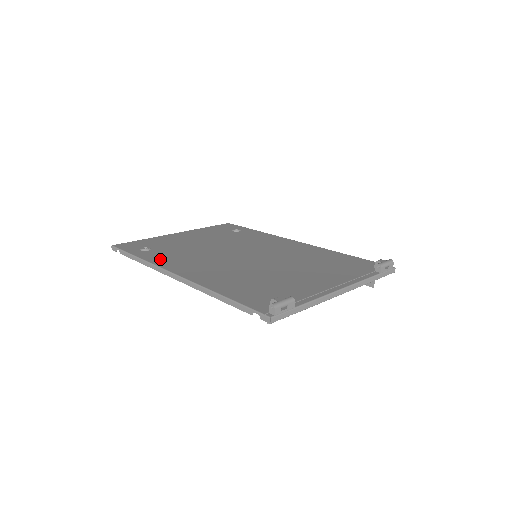
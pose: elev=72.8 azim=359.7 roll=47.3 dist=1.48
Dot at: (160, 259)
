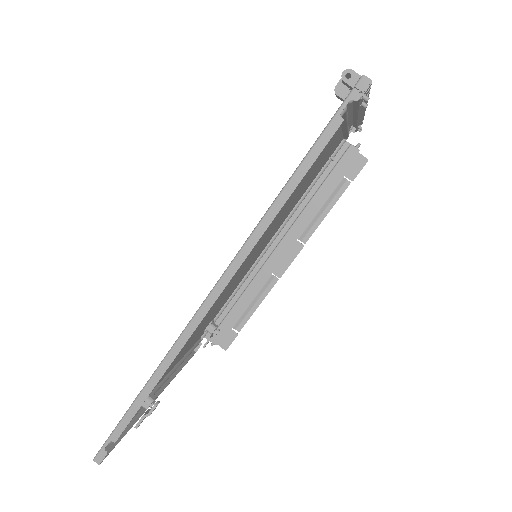
Dot at: occluded
